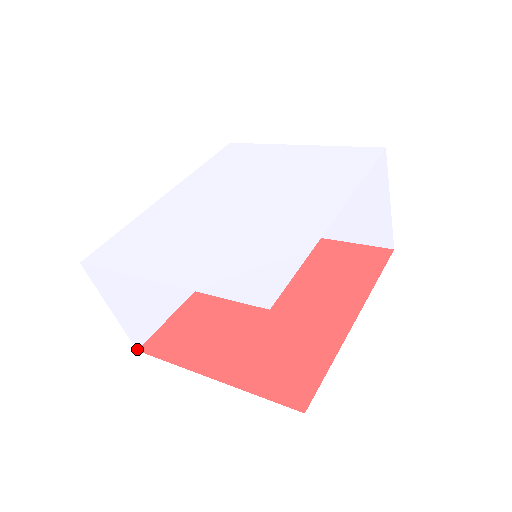
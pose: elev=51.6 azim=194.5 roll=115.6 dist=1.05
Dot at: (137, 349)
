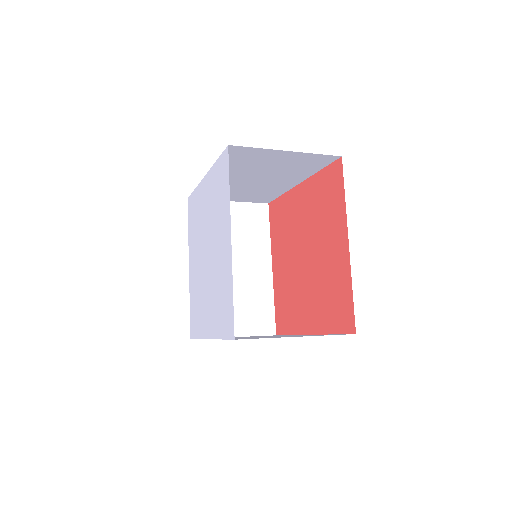
Dot at: (268, 203)
